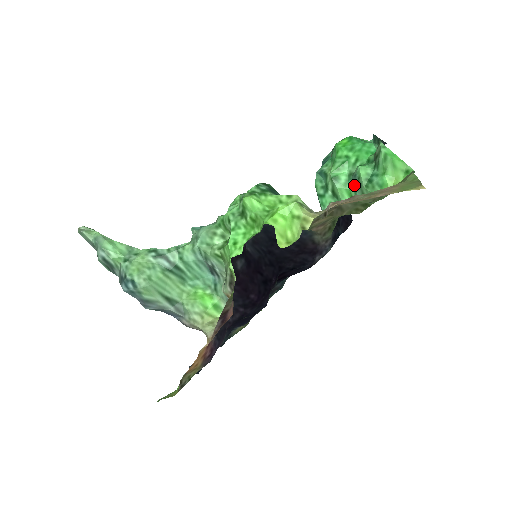
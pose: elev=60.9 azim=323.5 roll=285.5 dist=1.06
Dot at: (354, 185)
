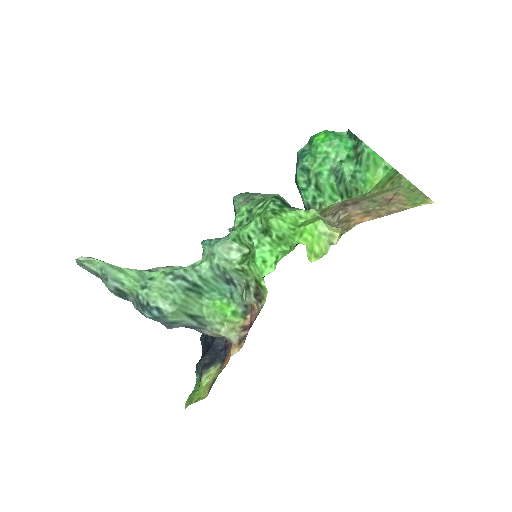
Dot at: (336, 179)
